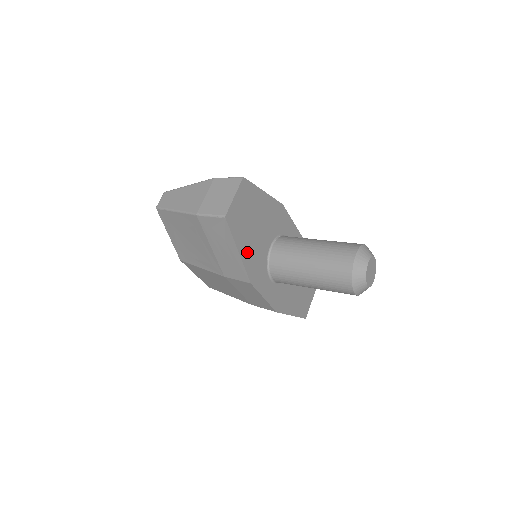
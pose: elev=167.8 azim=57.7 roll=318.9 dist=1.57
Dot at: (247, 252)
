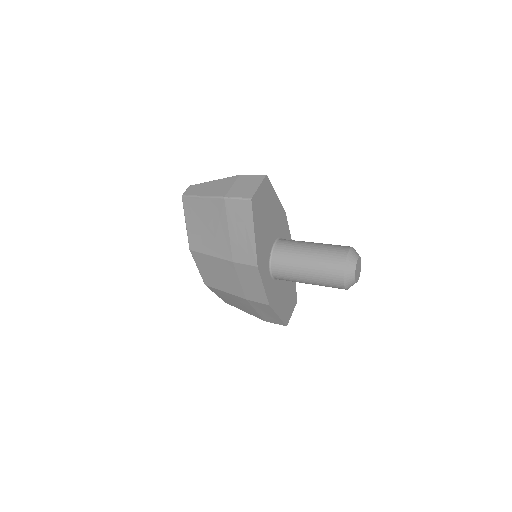
Dot at: (259, 238)
